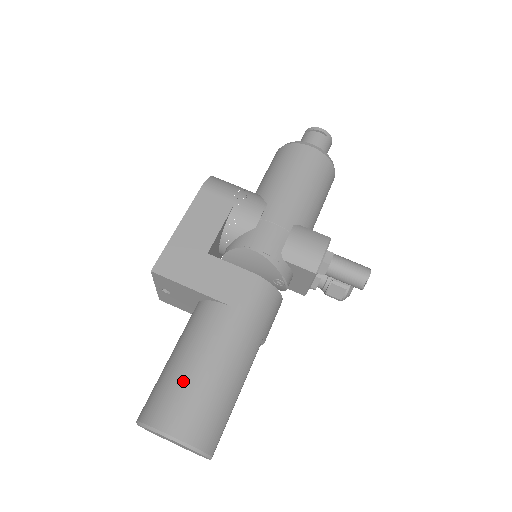
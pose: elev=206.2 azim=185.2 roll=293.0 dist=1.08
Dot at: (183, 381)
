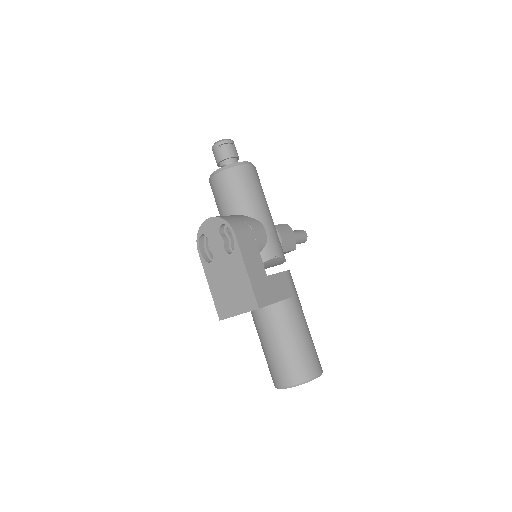
Dot at: (305, 350)
